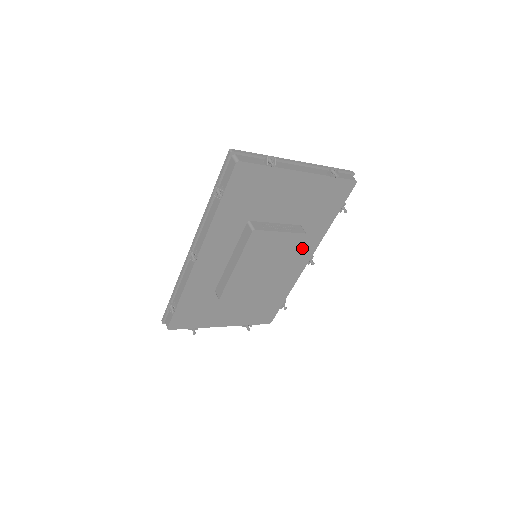
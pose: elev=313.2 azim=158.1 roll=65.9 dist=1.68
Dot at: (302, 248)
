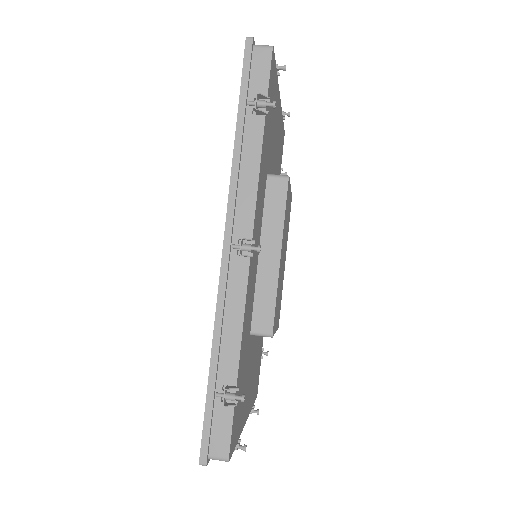
Dot at: occluded
